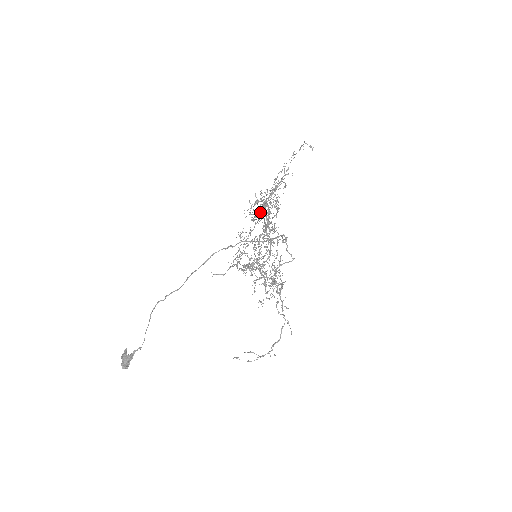
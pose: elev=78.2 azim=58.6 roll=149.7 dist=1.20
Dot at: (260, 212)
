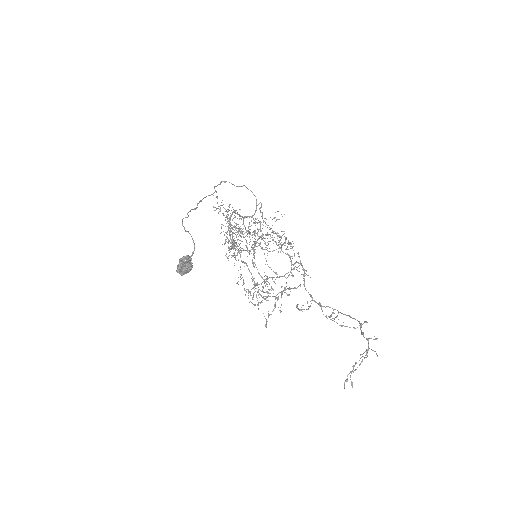
Dot at: (229, 224)
